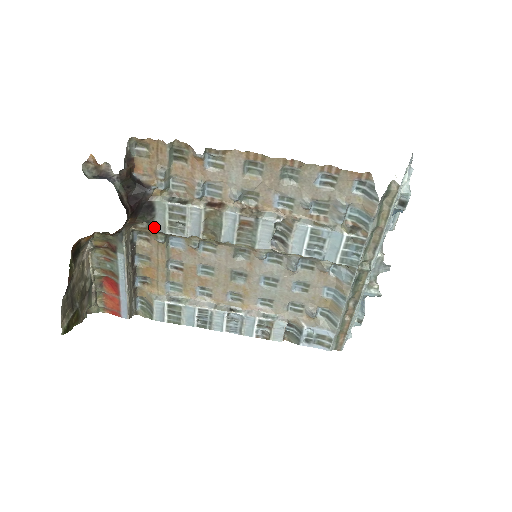
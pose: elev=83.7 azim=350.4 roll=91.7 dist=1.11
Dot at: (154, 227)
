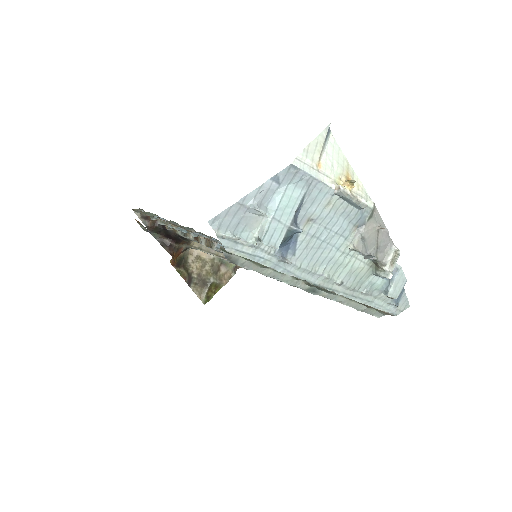
Dot at: occluded
